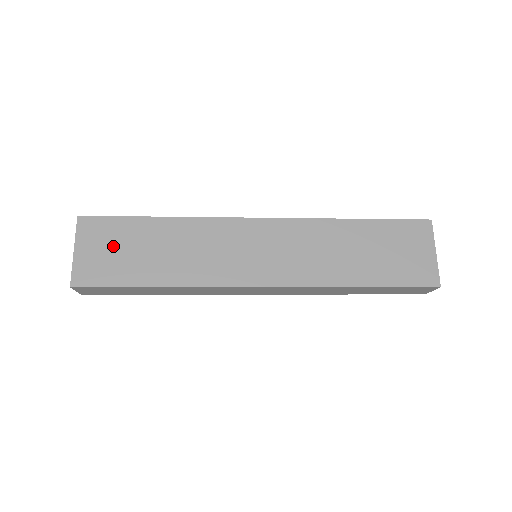
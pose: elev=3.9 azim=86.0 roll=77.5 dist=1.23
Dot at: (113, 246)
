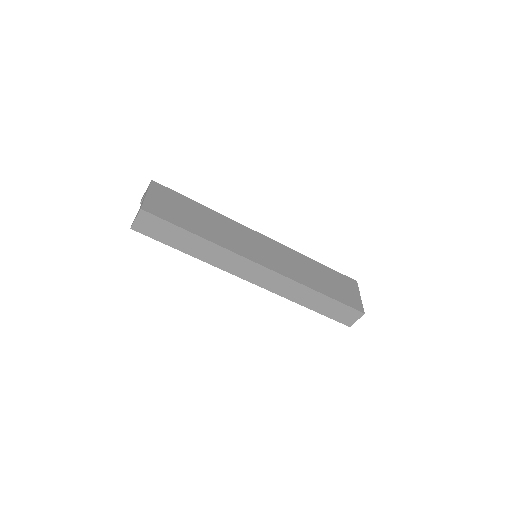
Dot at: (173, 204)
